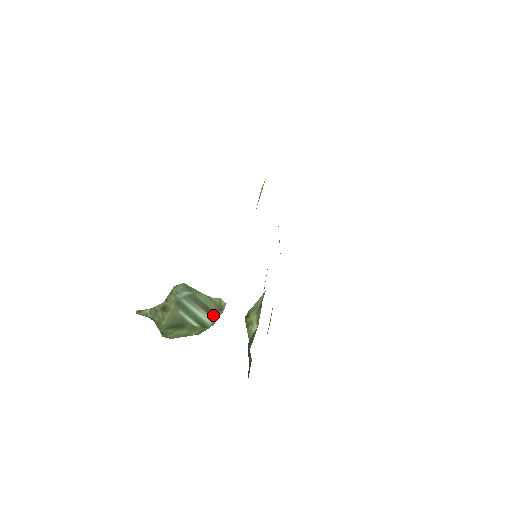
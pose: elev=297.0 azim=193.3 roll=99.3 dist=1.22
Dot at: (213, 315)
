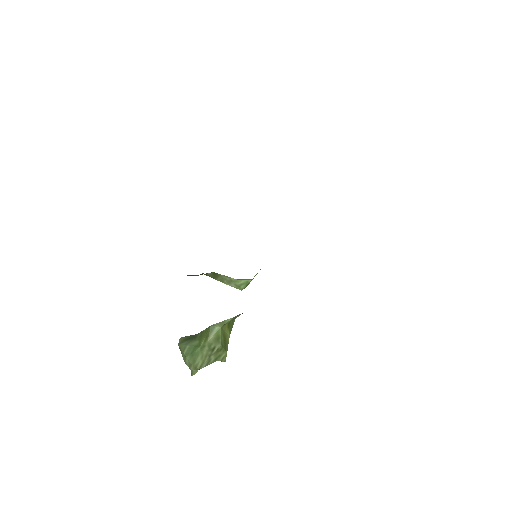
Dot at: (224, 321)
